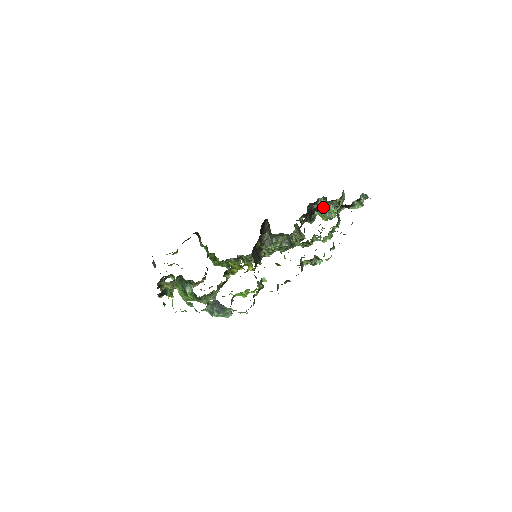
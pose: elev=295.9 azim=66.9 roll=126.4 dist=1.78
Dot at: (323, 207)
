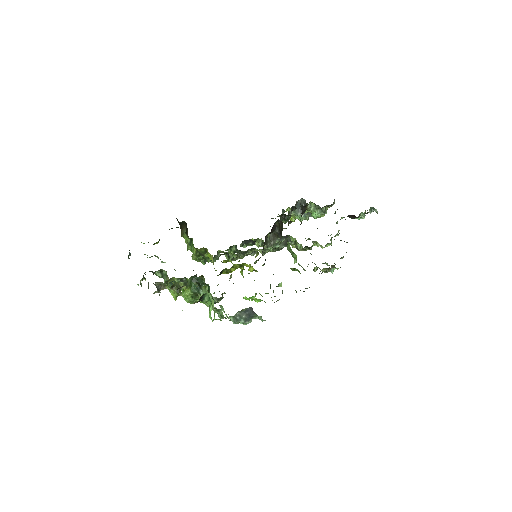
Dot at: (308, 210)
